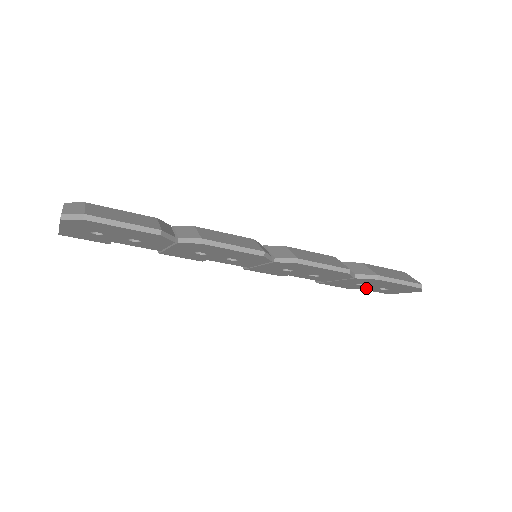
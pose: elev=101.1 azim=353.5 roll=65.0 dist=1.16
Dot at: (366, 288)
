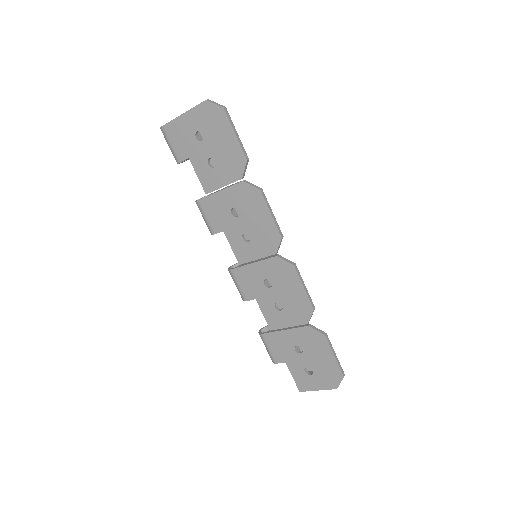
Dot at: (294, 364)
